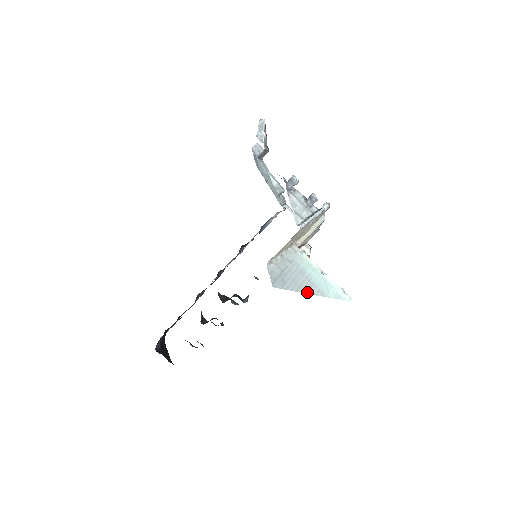
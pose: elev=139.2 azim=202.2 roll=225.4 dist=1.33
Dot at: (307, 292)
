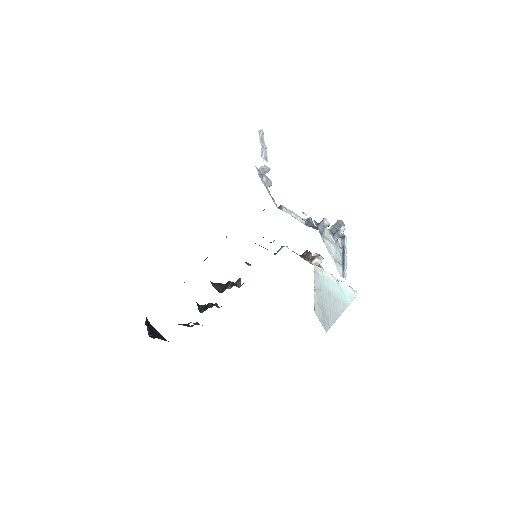
Dot at: (339, 314)
